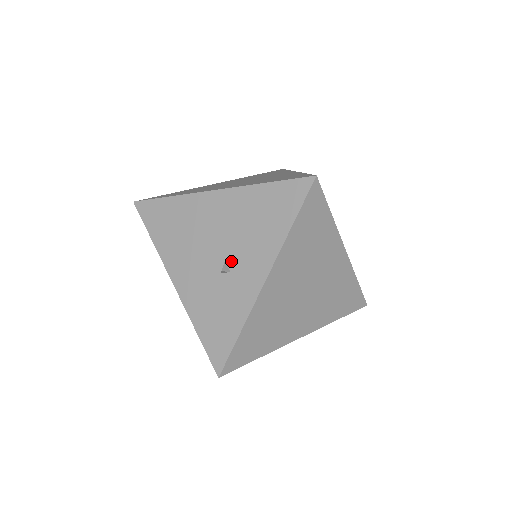
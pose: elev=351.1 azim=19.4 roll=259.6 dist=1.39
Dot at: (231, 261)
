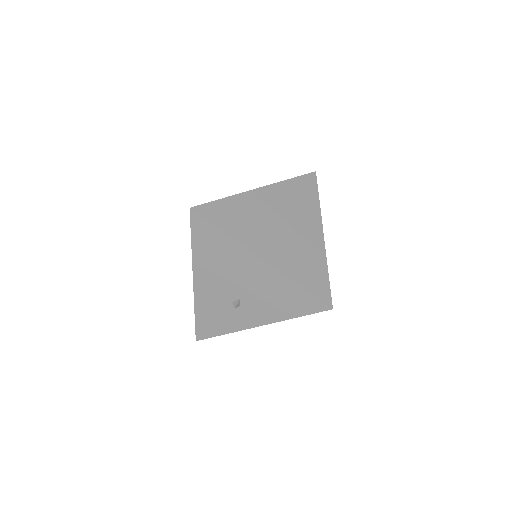
Dot at: (244, 302)
